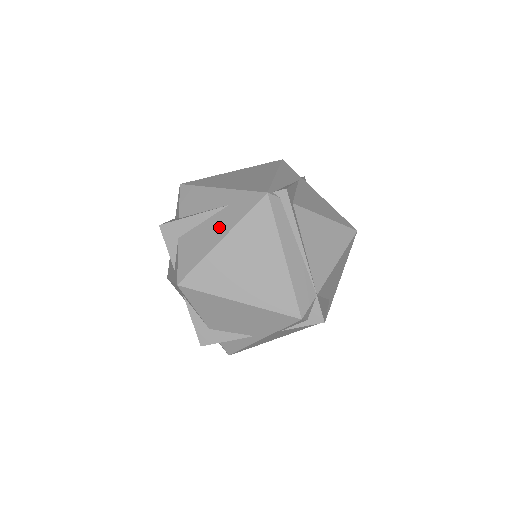
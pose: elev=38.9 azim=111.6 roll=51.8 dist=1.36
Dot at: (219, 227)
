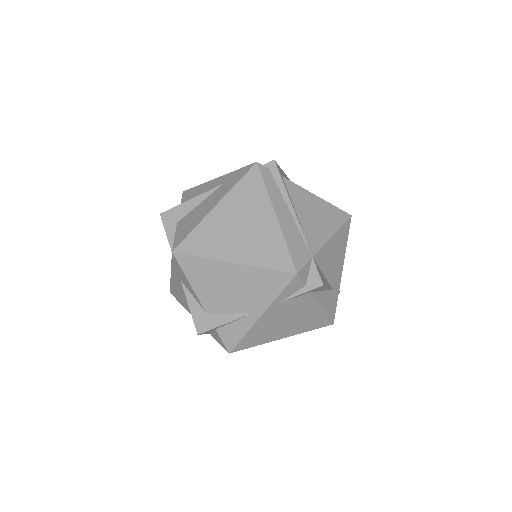
Dot at: (214, 200)
